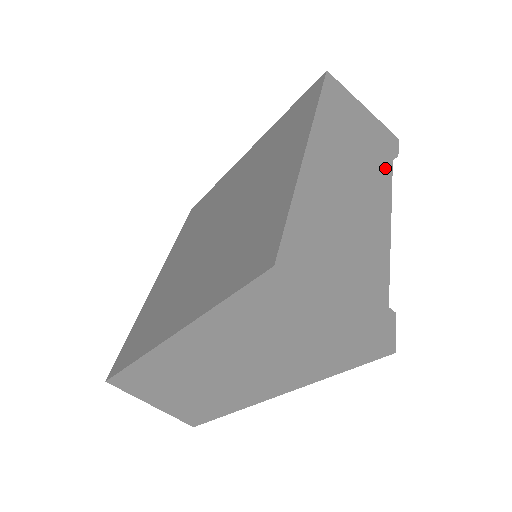
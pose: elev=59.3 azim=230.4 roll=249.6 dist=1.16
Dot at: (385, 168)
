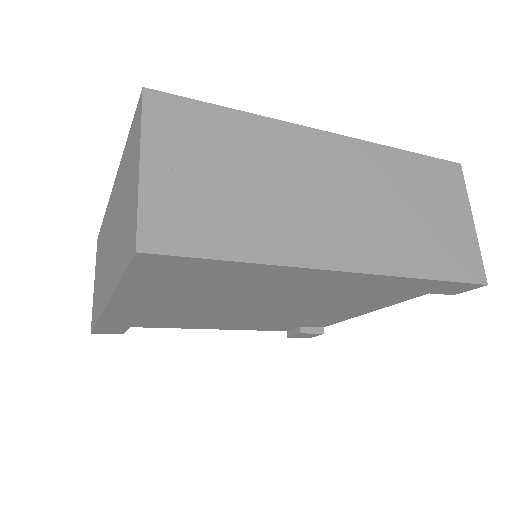
Dot at: occluded
